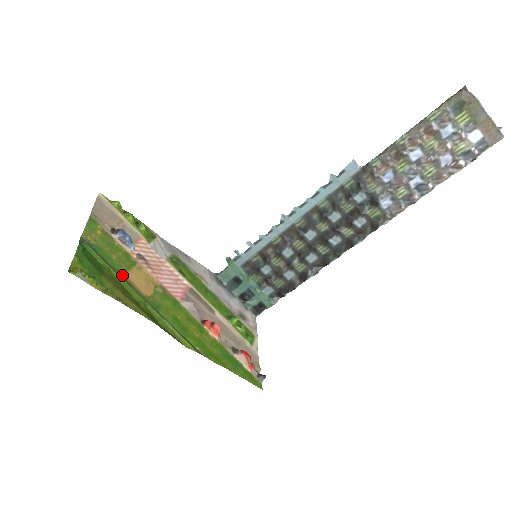
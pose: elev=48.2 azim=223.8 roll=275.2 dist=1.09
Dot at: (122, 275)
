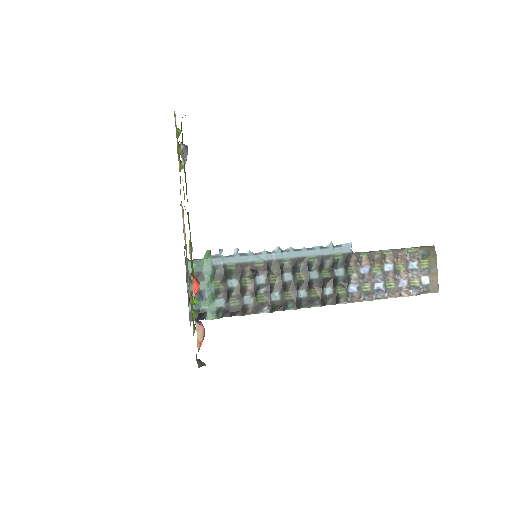
Dot at: (184, 170)
